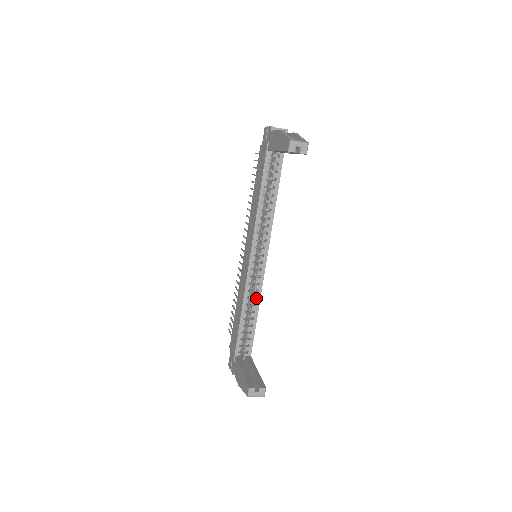
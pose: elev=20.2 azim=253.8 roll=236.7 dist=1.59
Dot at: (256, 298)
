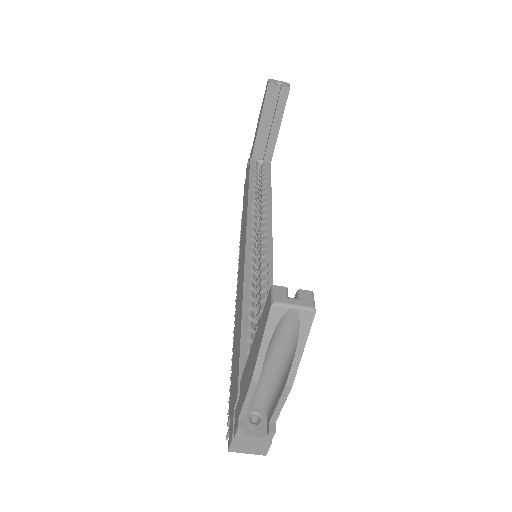
Dot at: (266, 295)
